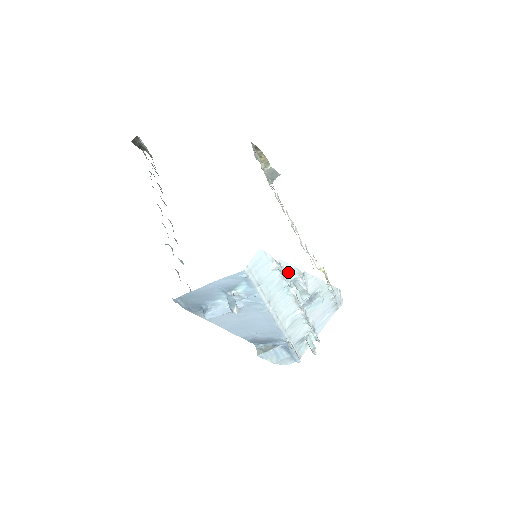
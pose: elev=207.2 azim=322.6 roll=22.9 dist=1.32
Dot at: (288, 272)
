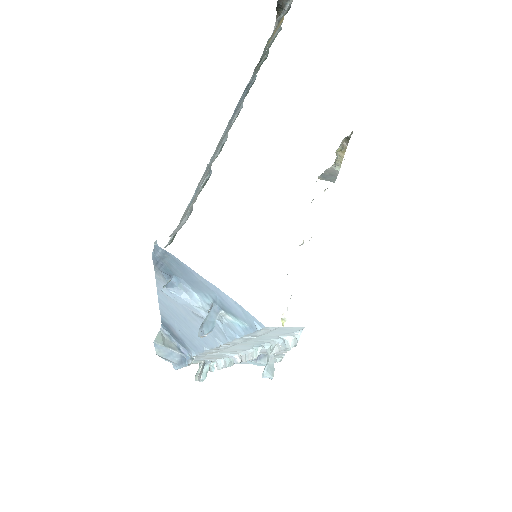
Dot at: occluded
